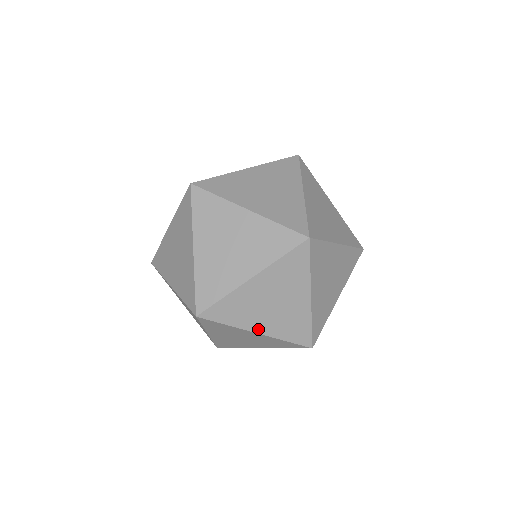
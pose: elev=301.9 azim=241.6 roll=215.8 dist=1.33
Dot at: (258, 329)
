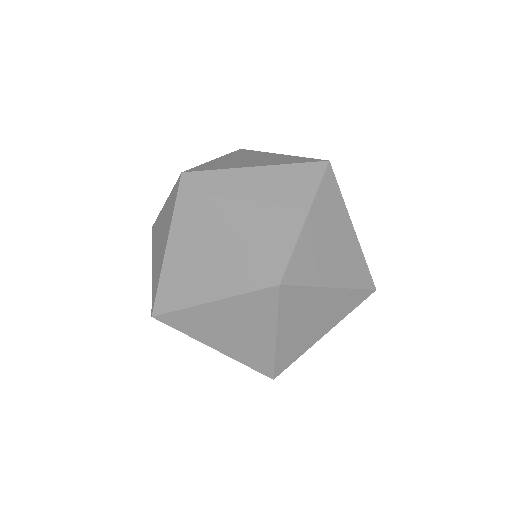
Dot at: occluded
